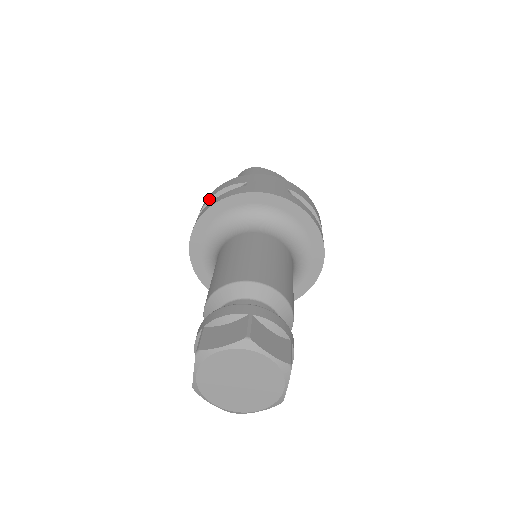
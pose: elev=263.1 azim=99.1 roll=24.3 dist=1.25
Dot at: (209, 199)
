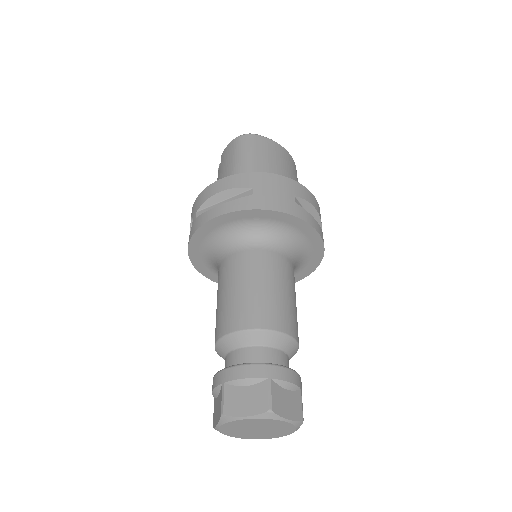
Dot at: (209, 198)
